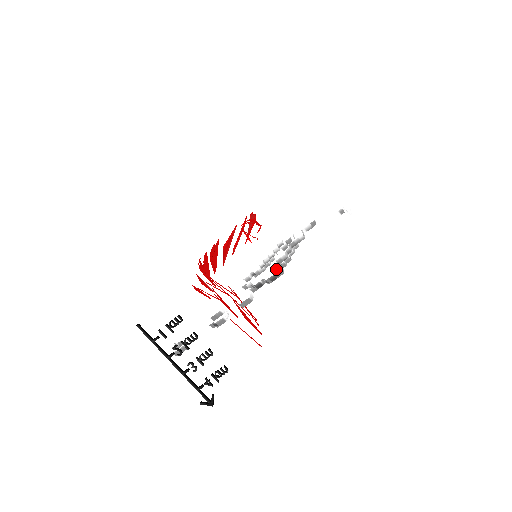
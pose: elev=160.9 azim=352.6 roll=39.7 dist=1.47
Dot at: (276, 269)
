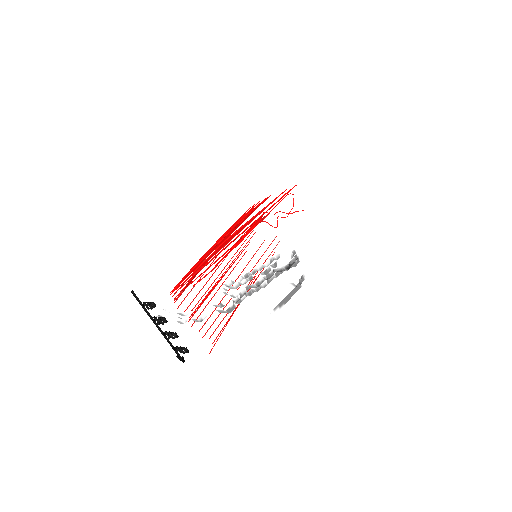
Dot at: (245, 293)
